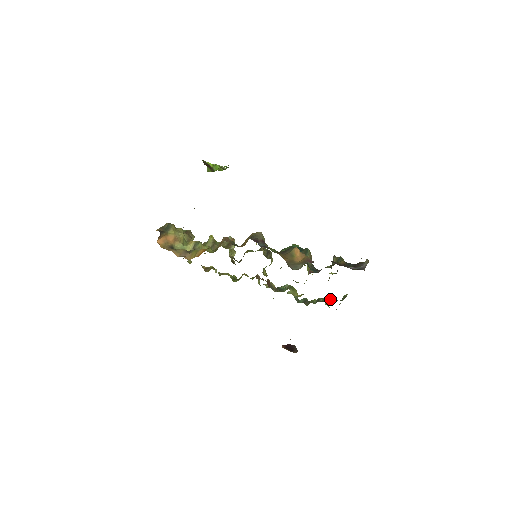
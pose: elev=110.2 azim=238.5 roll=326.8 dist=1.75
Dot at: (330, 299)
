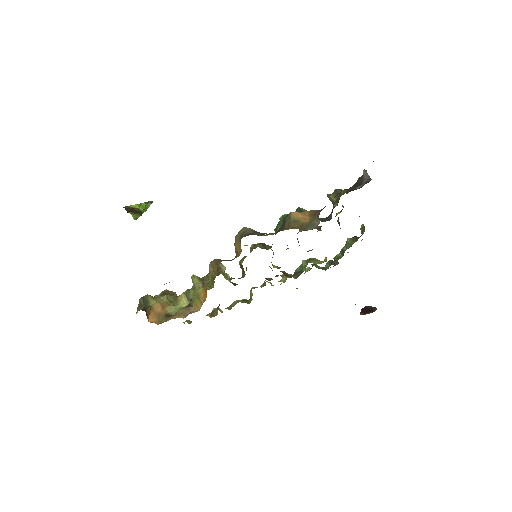
Dot at: (352, 241)
